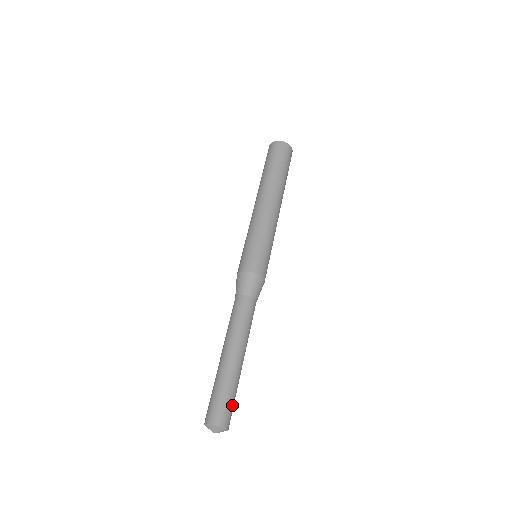
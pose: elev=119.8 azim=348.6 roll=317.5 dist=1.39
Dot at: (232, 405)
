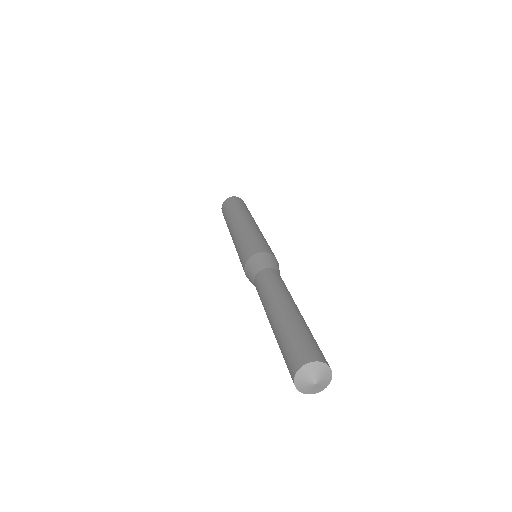
Dot at: (306, 341)
